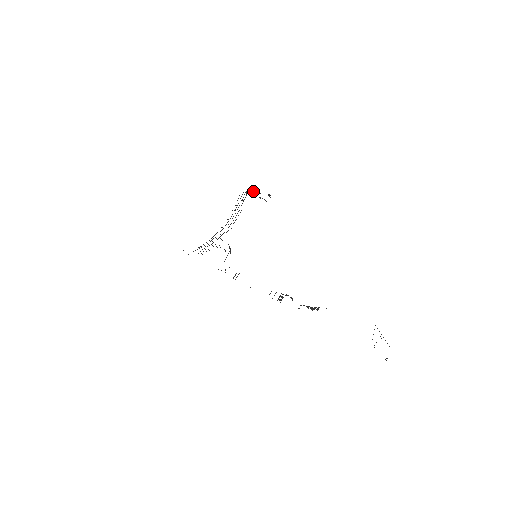
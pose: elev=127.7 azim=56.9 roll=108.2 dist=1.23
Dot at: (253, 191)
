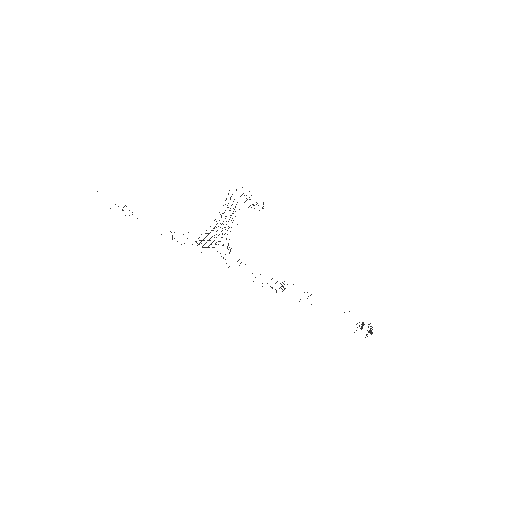
Dot at: occluded
